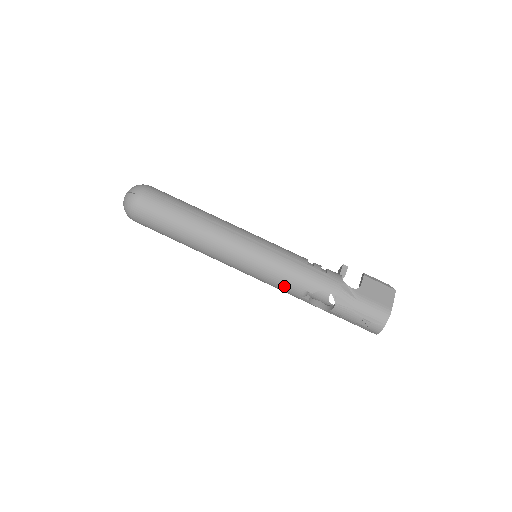
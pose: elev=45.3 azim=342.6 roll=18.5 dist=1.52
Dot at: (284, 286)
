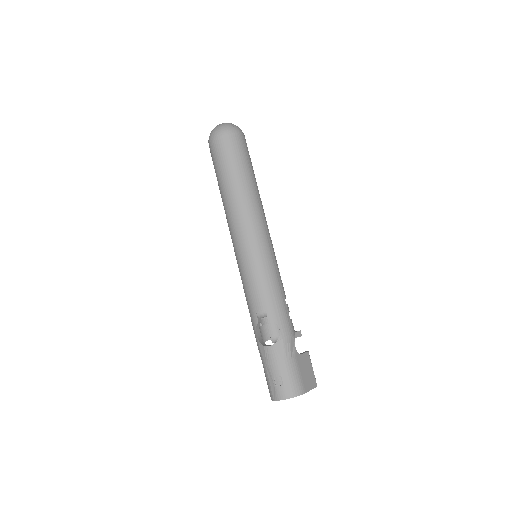
Dot at: (255, 293)
